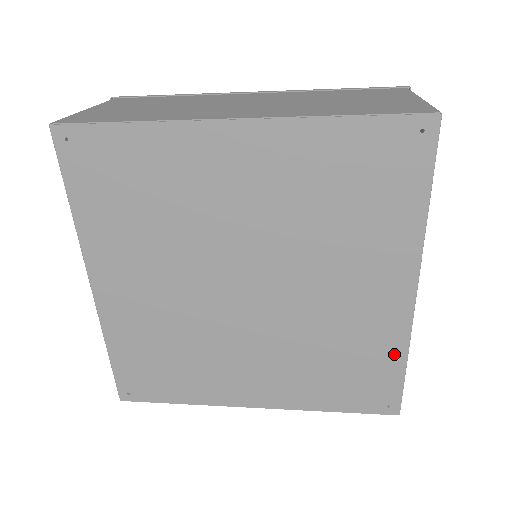
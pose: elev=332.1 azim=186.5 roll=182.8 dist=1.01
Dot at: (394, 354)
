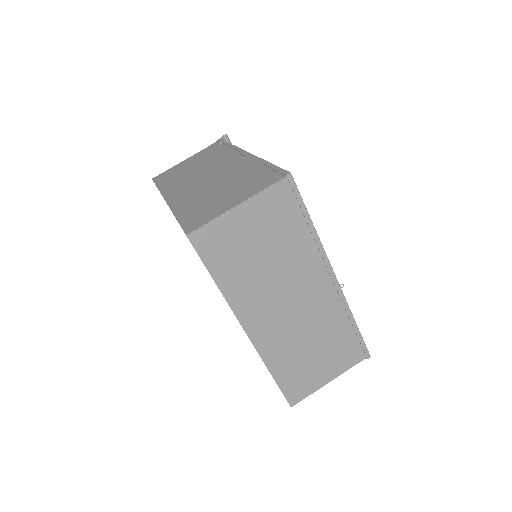
Dot at: occluded
